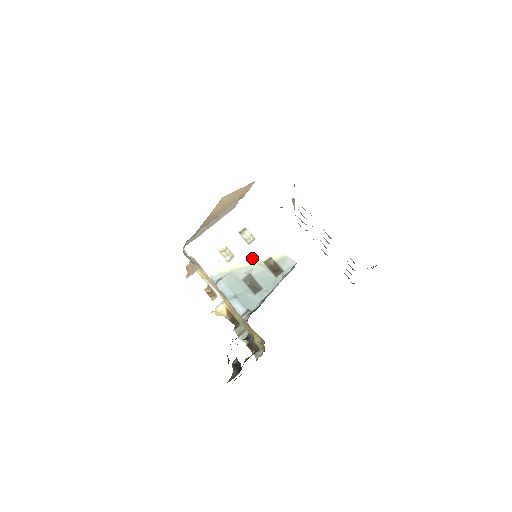
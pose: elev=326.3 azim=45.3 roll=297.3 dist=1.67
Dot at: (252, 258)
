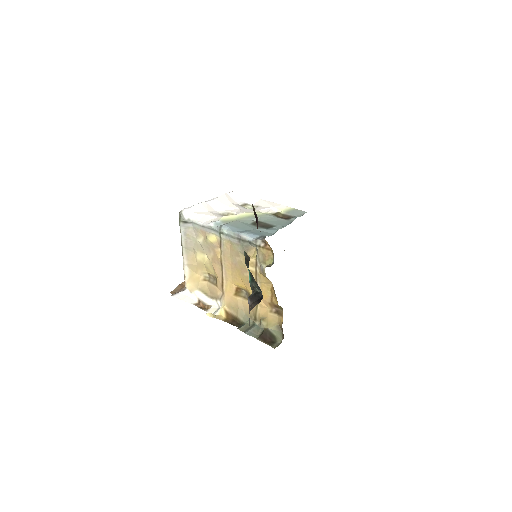
Dot at: (258, 212)
